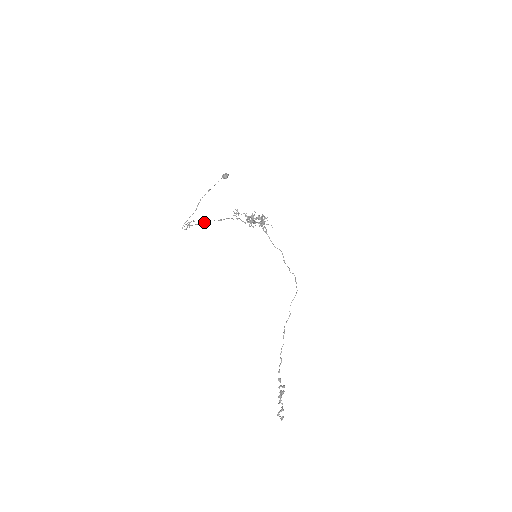
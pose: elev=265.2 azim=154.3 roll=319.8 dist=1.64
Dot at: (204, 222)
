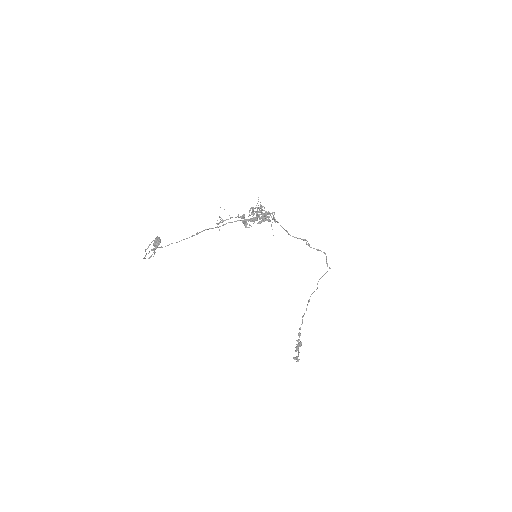
Dot at: occluded
